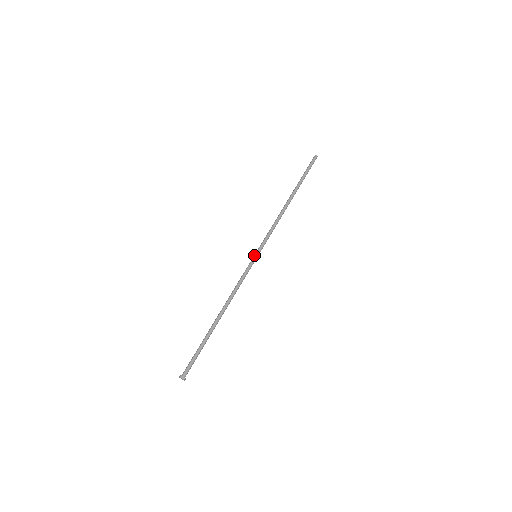
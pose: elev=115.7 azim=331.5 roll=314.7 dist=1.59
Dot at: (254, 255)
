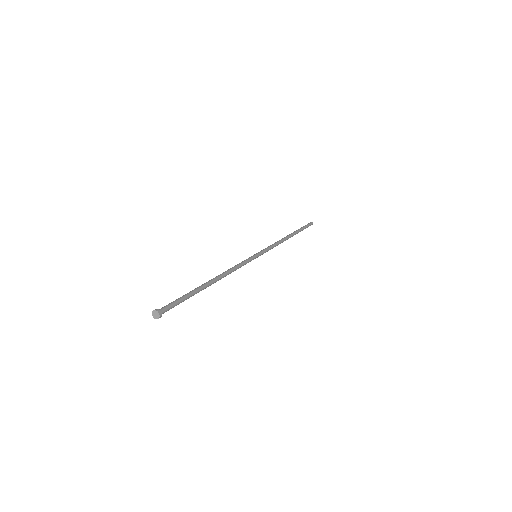
Dot at: occluded
